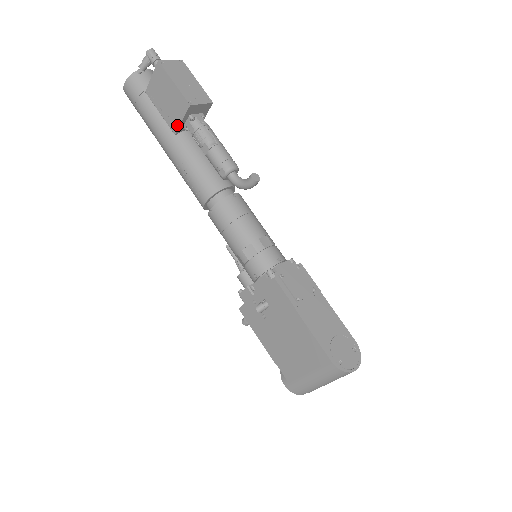
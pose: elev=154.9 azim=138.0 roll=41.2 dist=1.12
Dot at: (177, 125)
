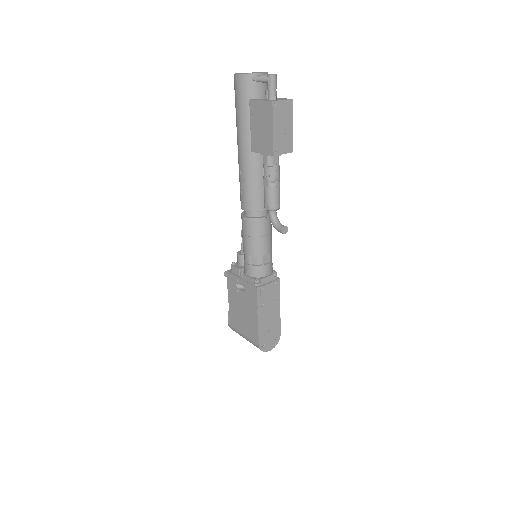
Dot at: (257, 150)
